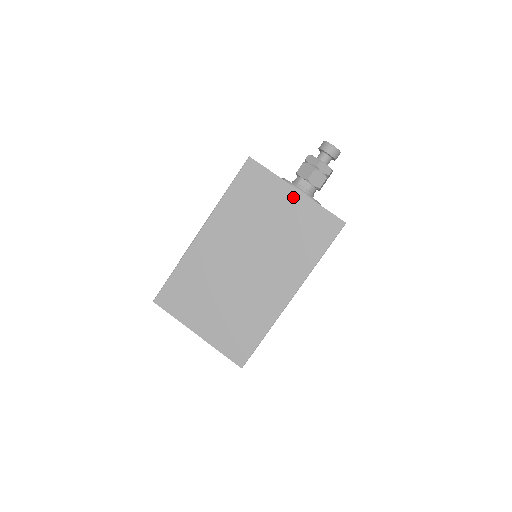
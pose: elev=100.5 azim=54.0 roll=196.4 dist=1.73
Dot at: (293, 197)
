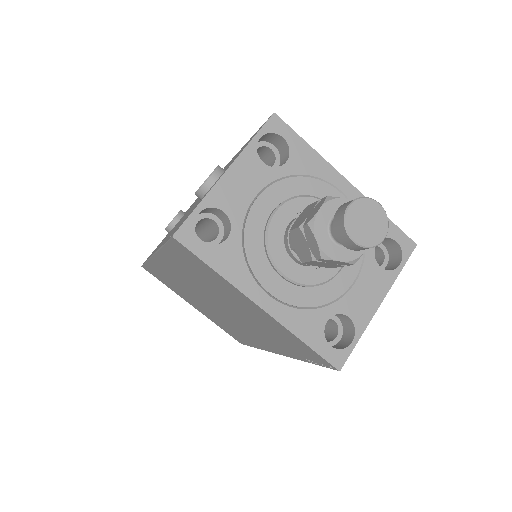
Dot at: (256, 309)
